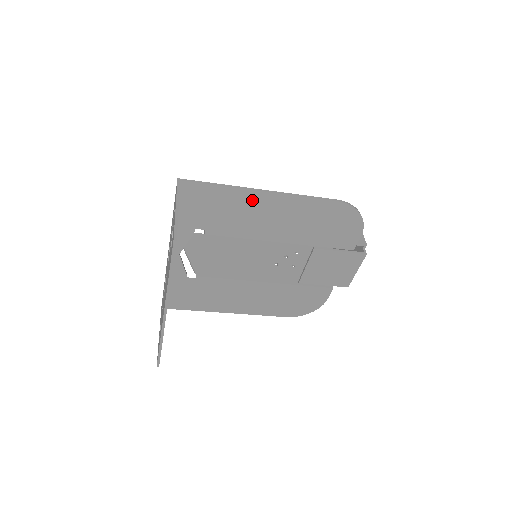
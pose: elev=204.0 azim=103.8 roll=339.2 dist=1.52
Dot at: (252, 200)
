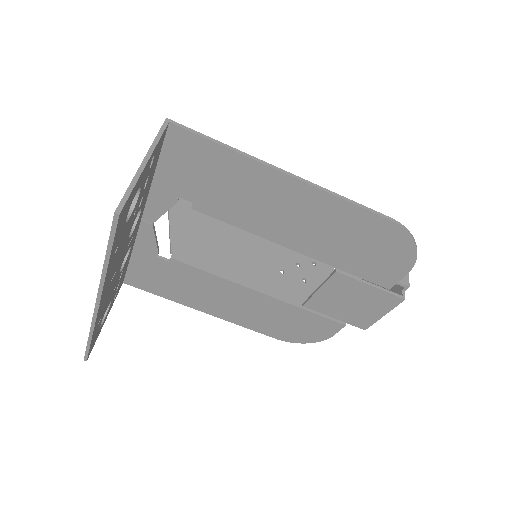
Dot at: (268, 182)
